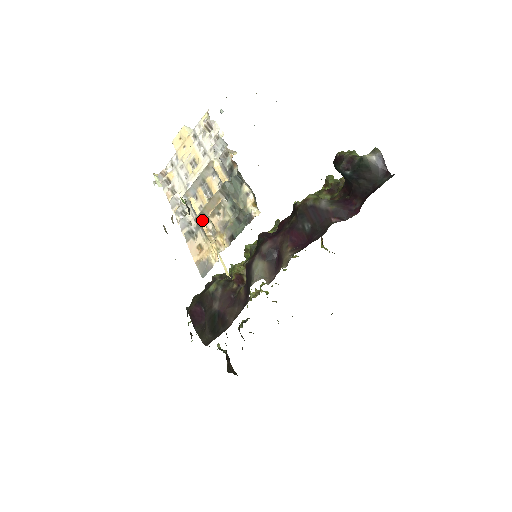
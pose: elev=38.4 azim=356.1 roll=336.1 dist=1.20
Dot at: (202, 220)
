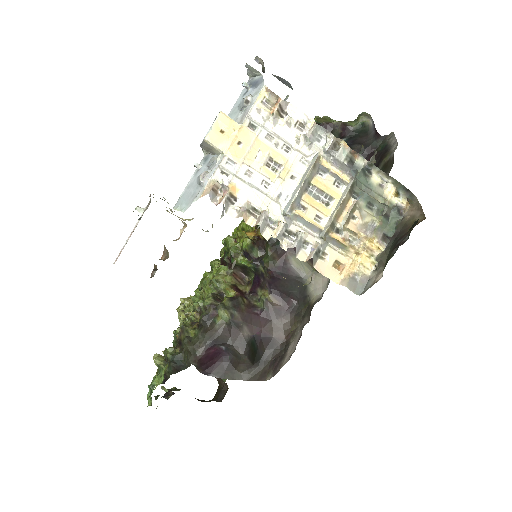
Dot at: (331, 232)
